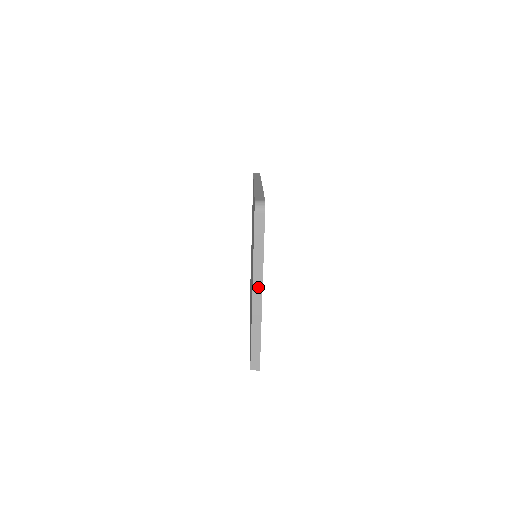
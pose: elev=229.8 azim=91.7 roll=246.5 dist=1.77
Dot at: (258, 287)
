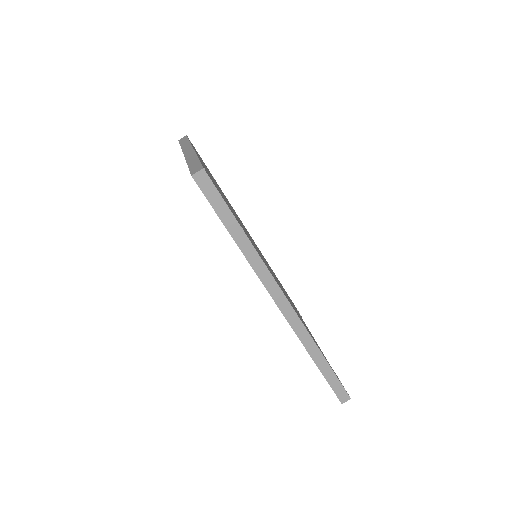
Dot at: (188, 150)
